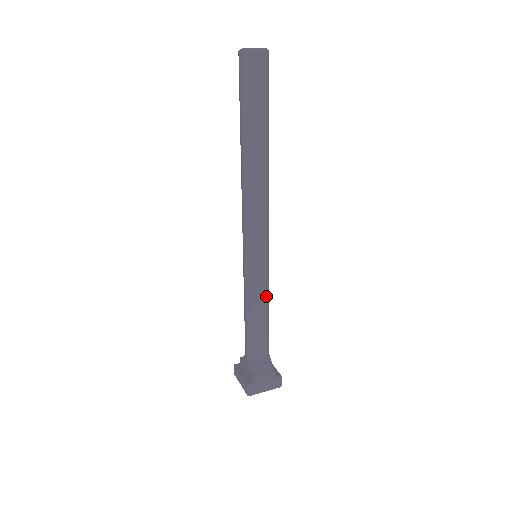
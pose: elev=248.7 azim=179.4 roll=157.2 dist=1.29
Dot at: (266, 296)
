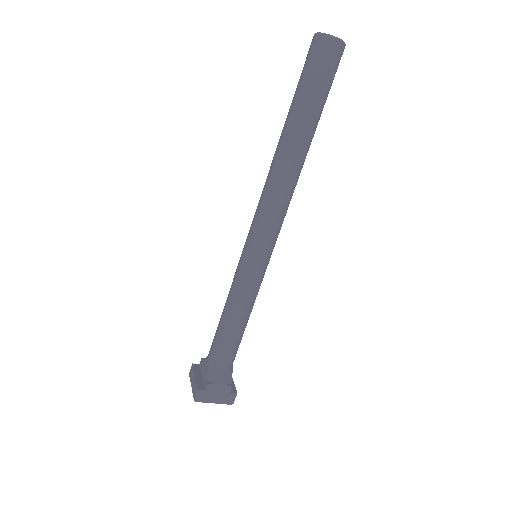
Dot at: (251, 302)
